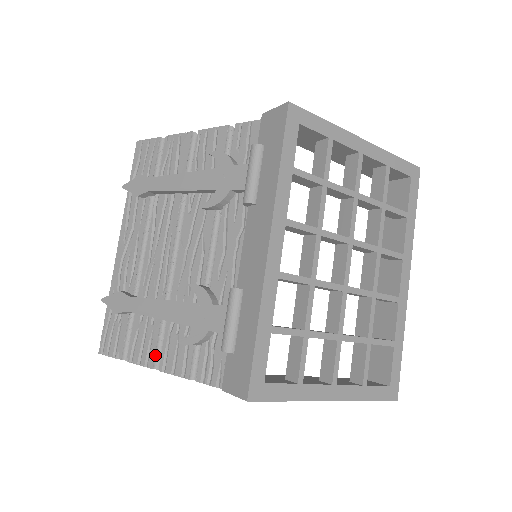
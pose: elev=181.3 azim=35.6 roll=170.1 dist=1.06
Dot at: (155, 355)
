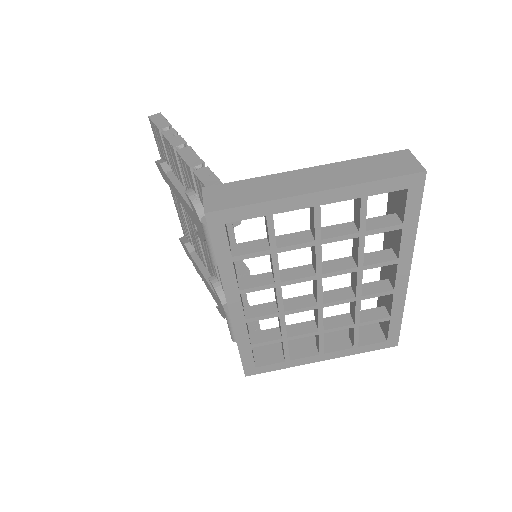
Dot at: occluded
